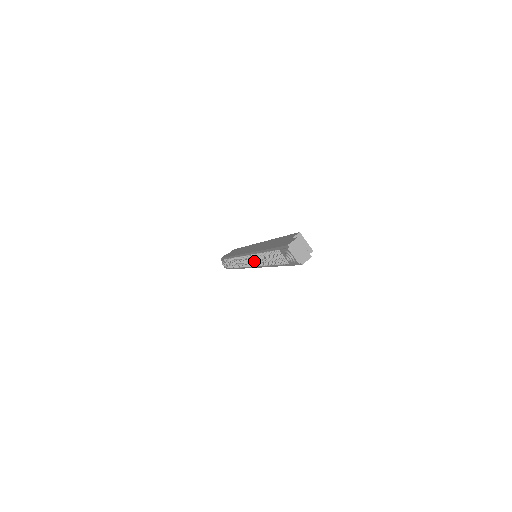
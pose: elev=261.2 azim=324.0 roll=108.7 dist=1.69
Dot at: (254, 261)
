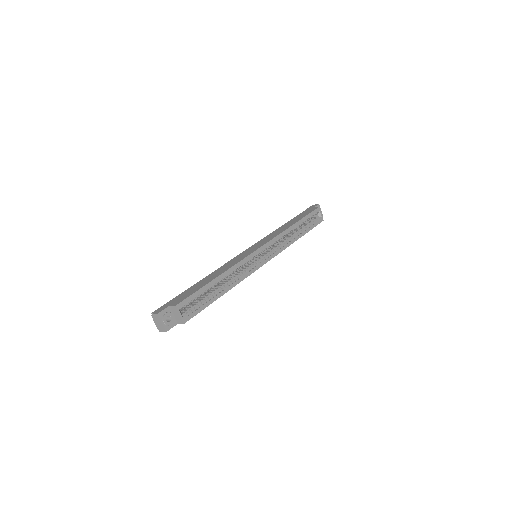
Dot at: occluded
